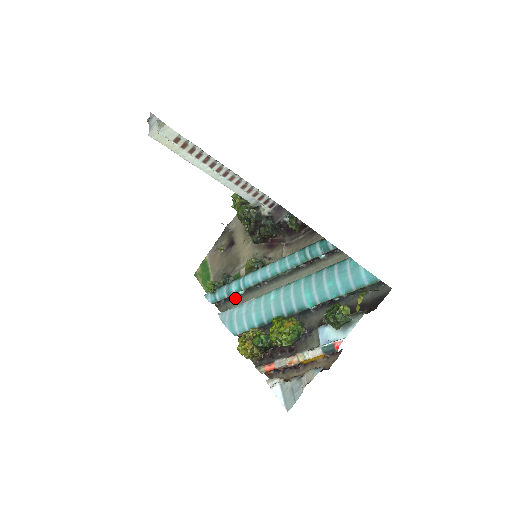
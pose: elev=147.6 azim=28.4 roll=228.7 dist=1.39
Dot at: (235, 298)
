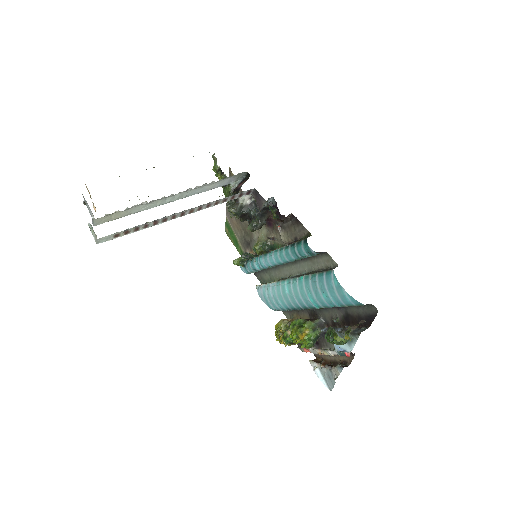
Dot at: (263, 271)
